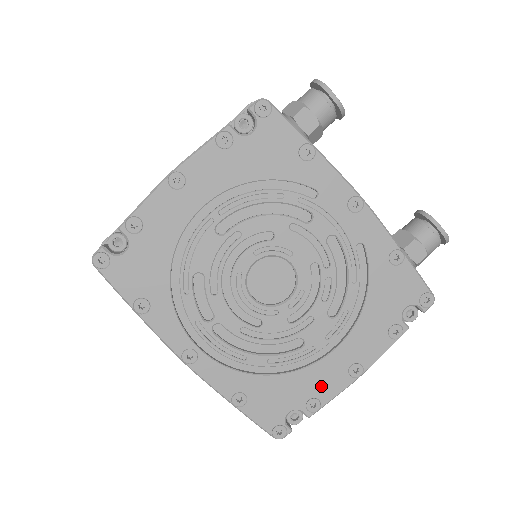
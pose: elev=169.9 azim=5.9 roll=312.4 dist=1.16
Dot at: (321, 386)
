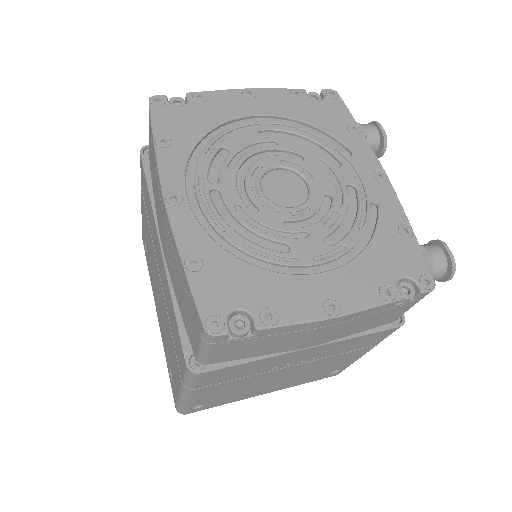
Dot at: (287, 301)
